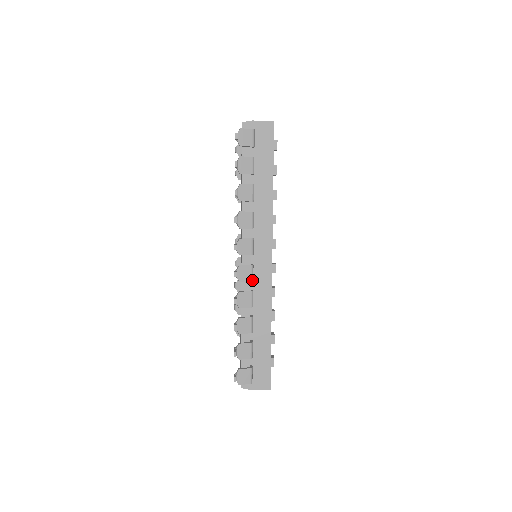
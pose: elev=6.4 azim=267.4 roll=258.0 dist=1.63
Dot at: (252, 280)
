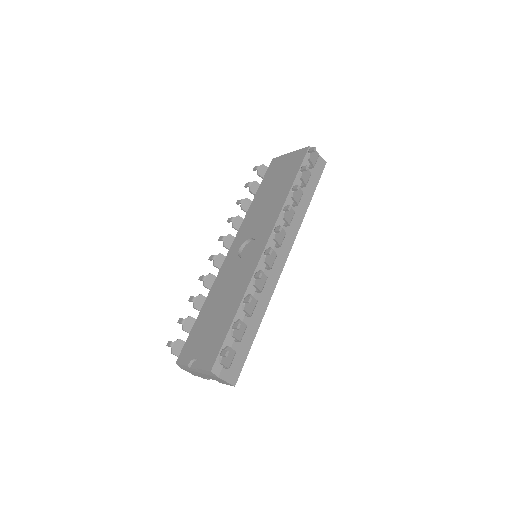
Dot at: (271, 267)
